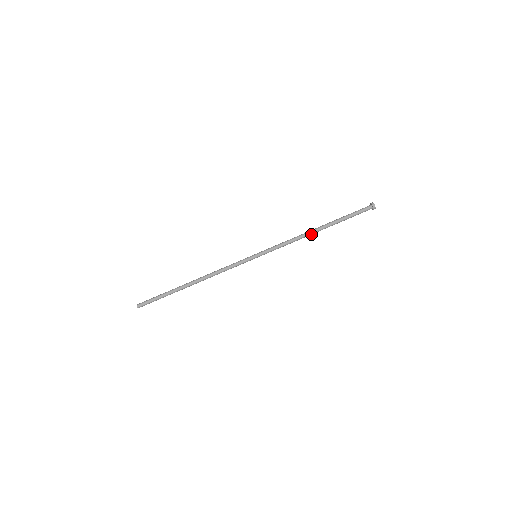
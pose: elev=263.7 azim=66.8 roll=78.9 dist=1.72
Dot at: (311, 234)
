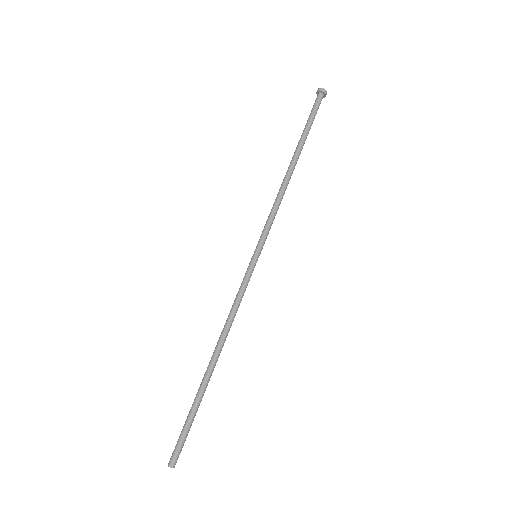
Dot at: (290, 176)
